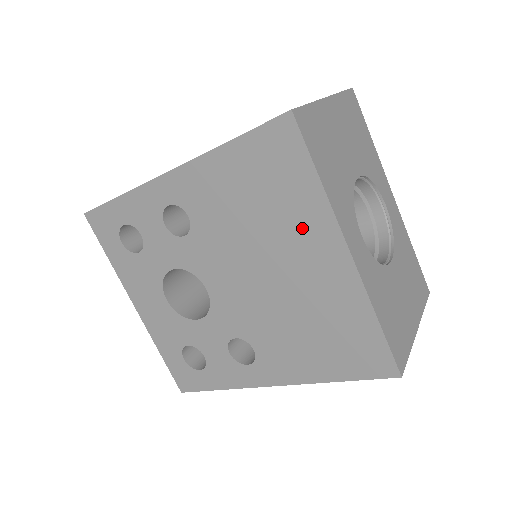
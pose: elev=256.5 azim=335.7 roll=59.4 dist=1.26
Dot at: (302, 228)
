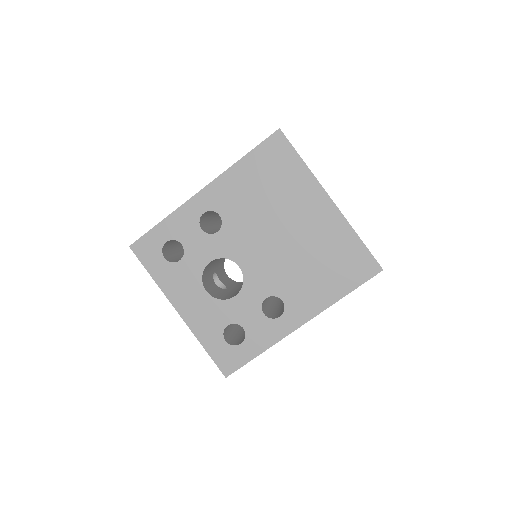
Dot at: (299, 194)
